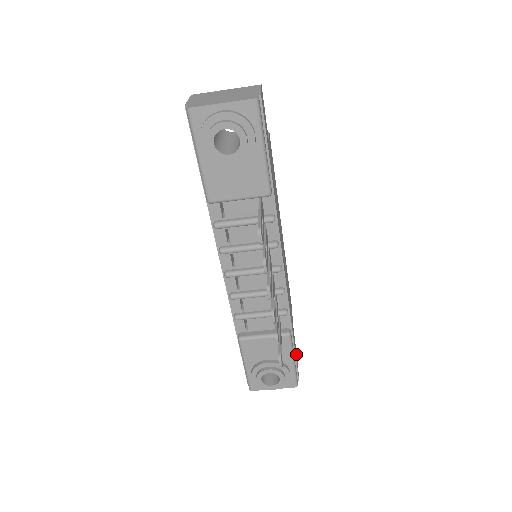
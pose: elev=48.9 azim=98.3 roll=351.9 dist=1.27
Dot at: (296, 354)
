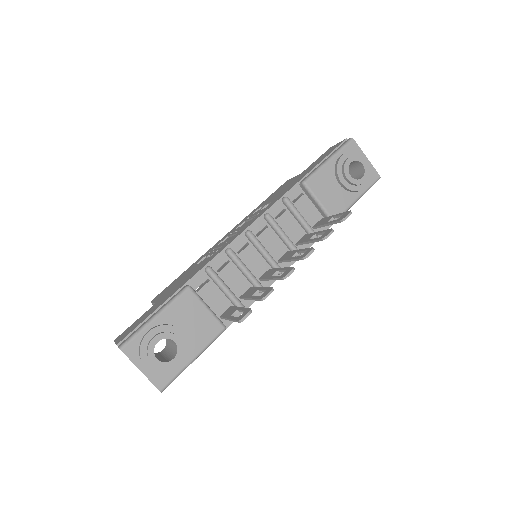
Dot at: occluded
